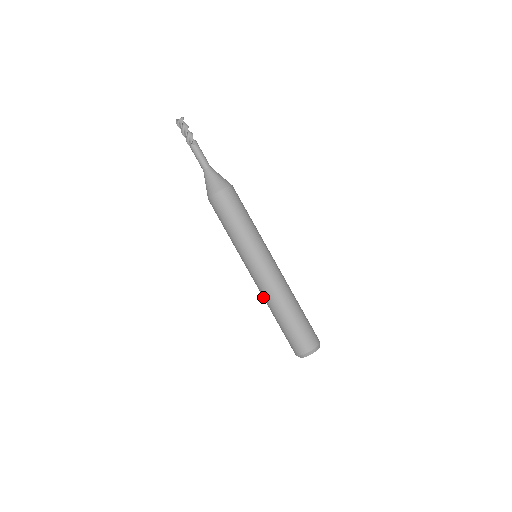
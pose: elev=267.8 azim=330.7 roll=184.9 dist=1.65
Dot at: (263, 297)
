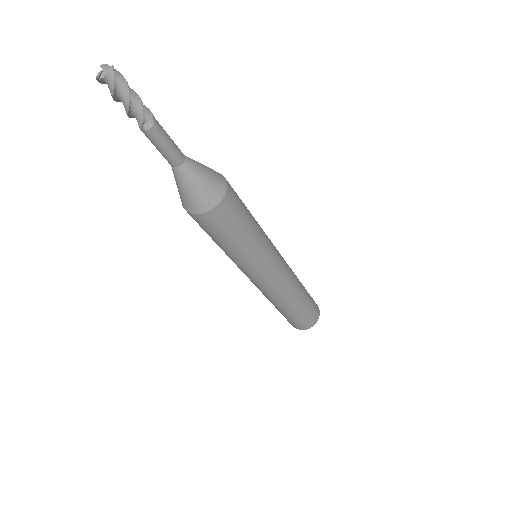
Dot at: occluded
